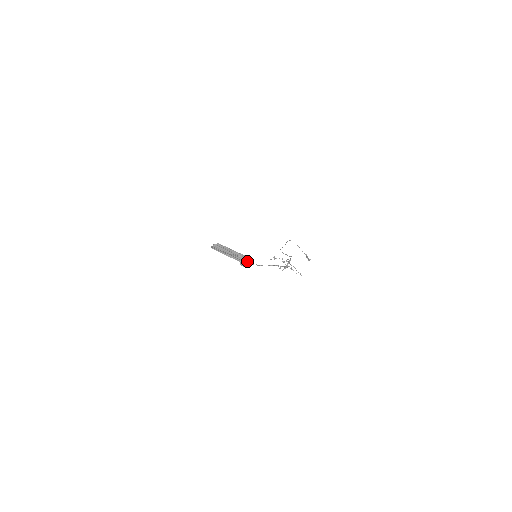
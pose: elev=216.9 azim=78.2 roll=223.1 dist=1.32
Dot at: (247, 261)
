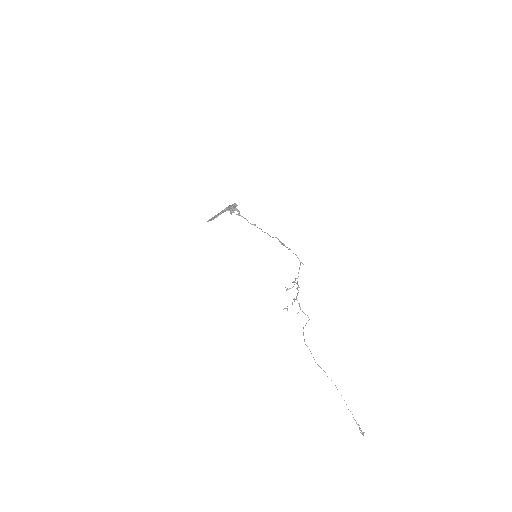
Dot at: (236, 208)
